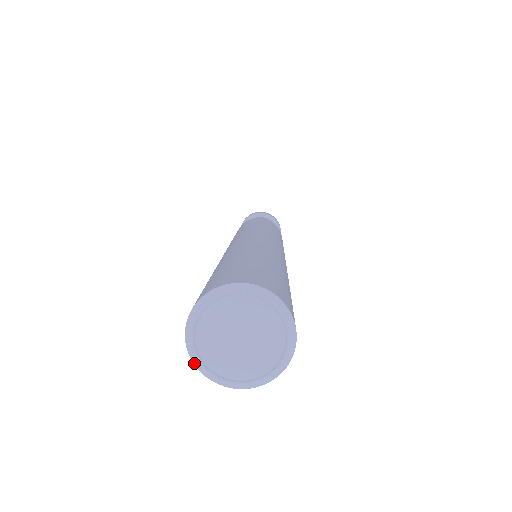
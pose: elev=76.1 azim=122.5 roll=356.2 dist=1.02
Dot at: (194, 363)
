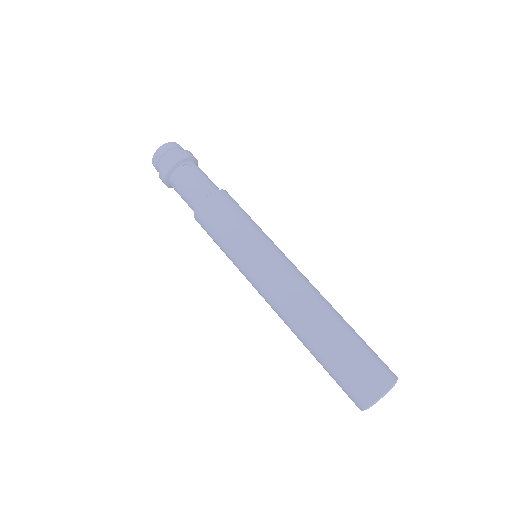
Dot at: occluded
